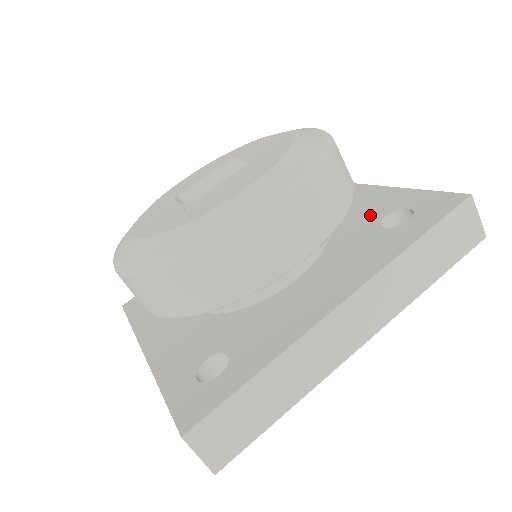
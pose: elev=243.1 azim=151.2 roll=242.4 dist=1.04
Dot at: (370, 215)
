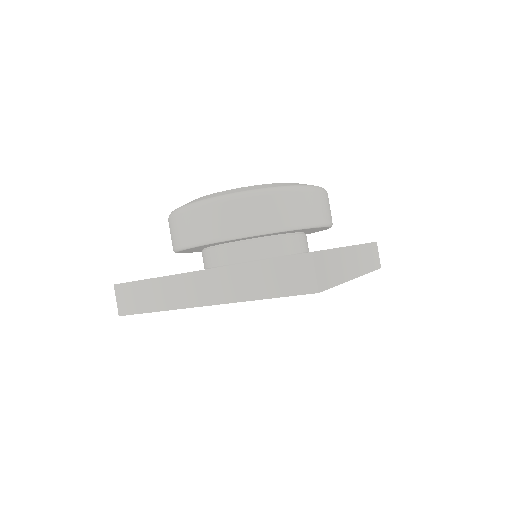
Dot at: occluded
